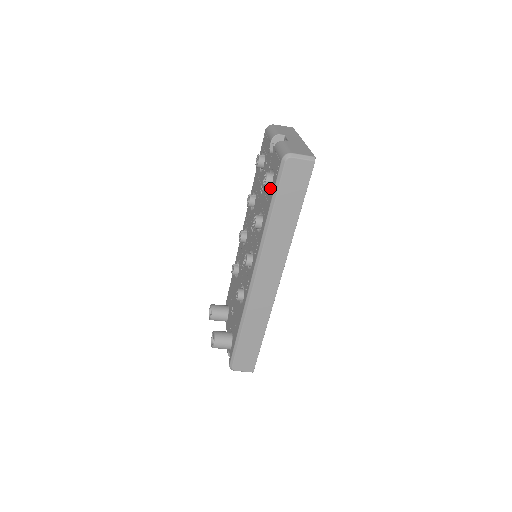
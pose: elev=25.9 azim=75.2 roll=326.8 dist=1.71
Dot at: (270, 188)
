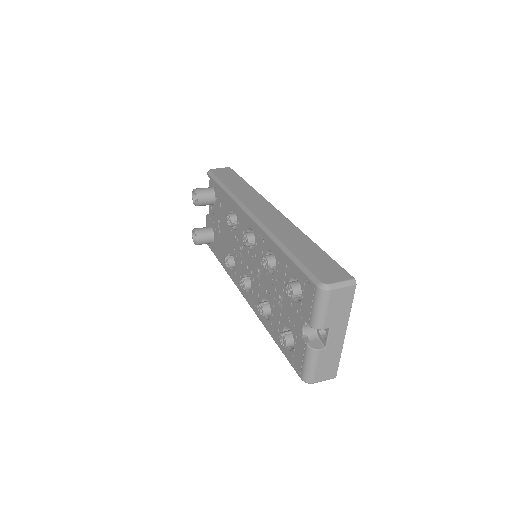
Dot at: (286, 330)
